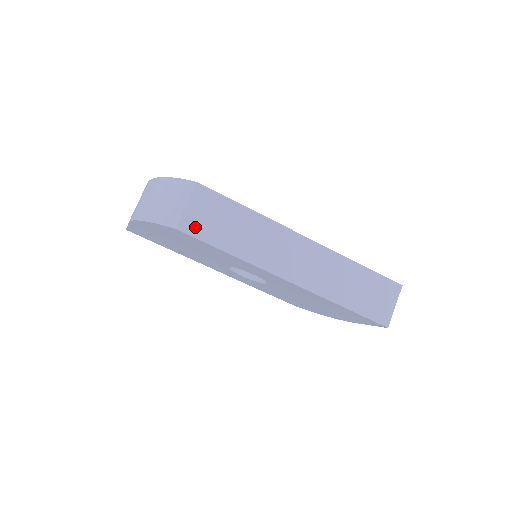
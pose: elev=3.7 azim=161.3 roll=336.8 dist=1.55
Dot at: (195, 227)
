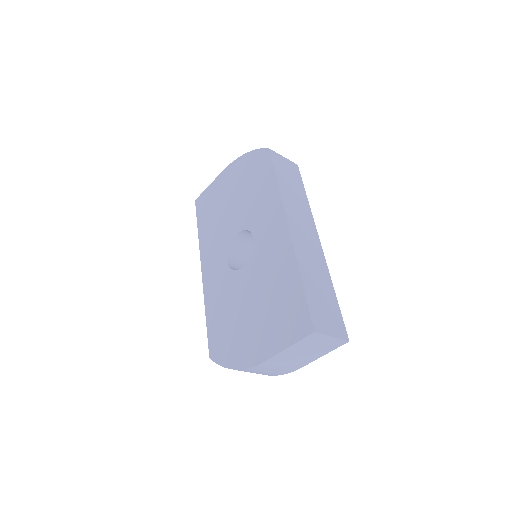
Dot at: (277, 160)
